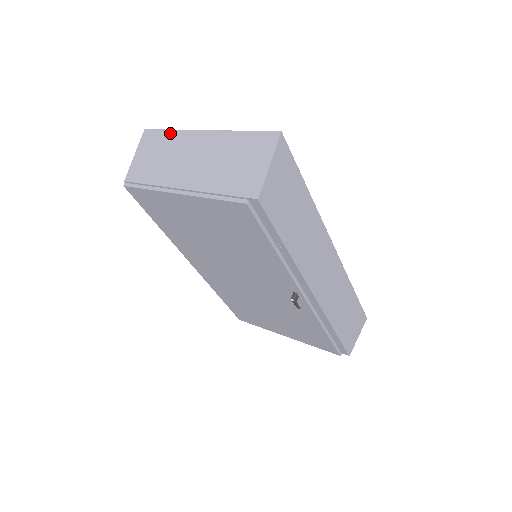
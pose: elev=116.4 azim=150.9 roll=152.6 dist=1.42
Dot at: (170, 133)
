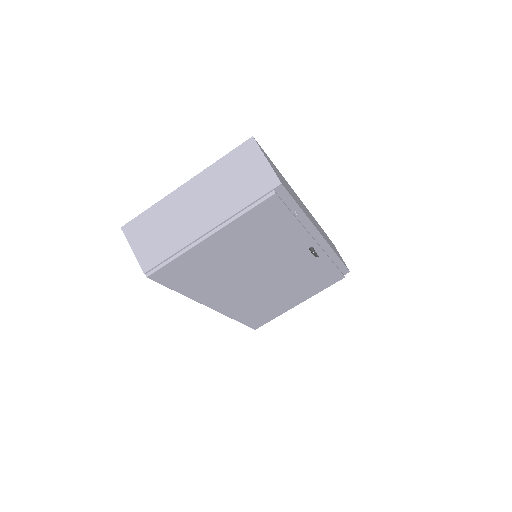
Dot at: (152, 210)
